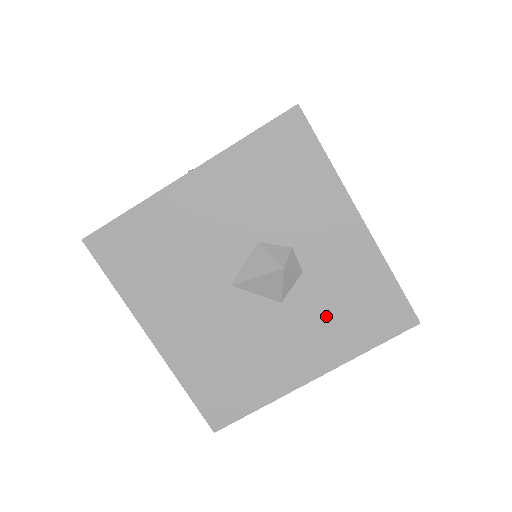
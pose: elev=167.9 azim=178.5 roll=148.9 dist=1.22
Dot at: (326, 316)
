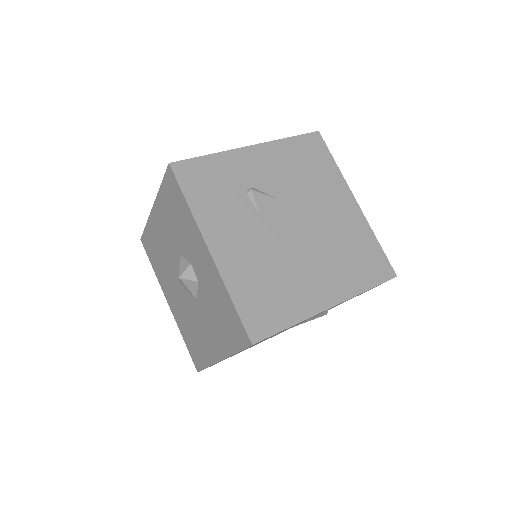
Dot at: (213, 317)
